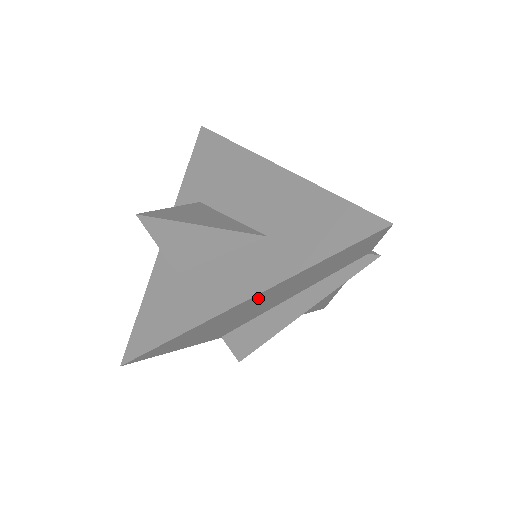
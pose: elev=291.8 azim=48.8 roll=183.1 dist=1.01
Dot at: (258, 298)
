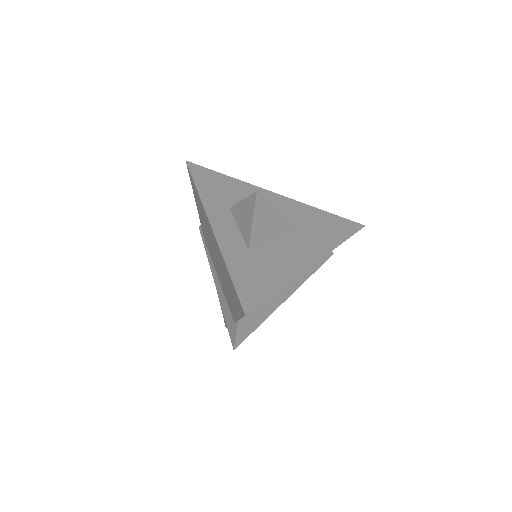
Dot at: occluded
